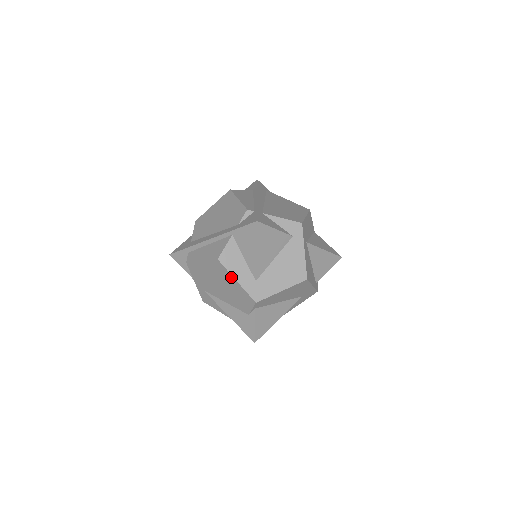
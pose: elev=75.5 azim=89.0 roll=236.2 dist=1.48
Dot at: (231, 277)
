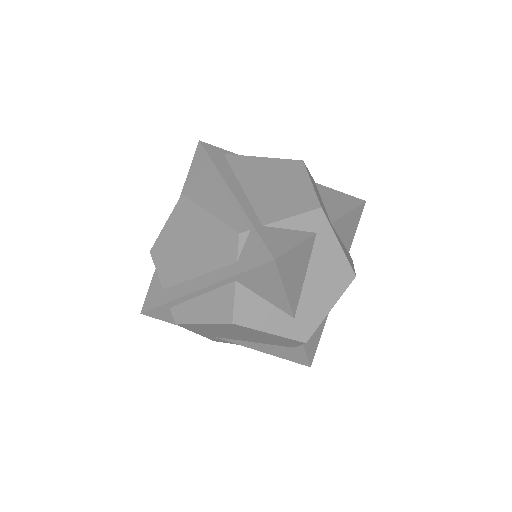
Dot at: (260, 332)
